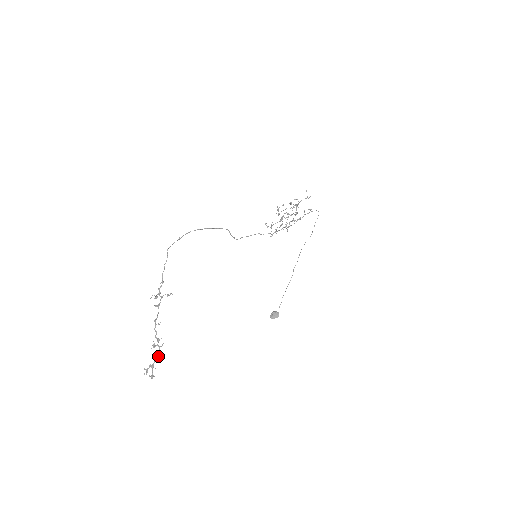
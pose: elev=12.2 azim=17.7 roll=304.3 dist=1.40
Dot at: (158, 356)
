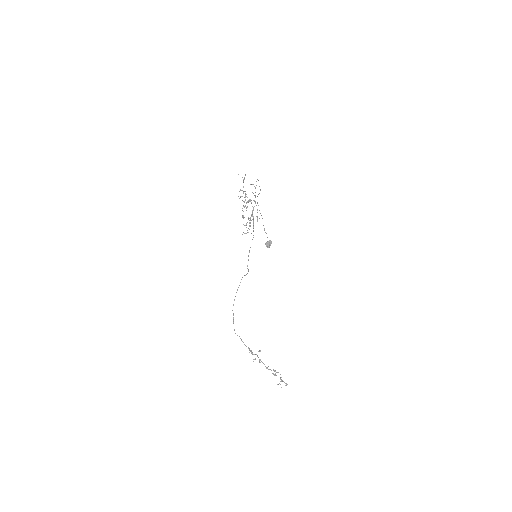
Dot at: occluded
